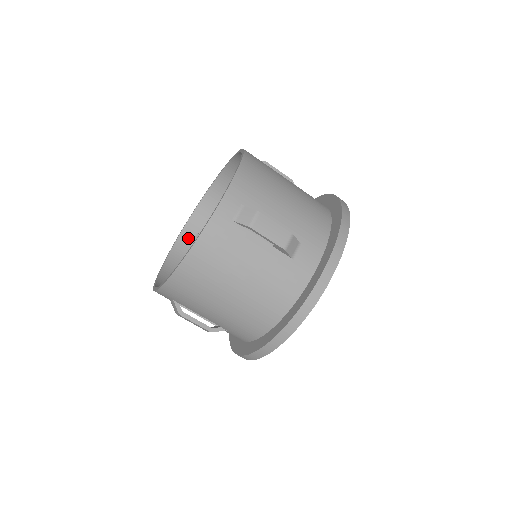
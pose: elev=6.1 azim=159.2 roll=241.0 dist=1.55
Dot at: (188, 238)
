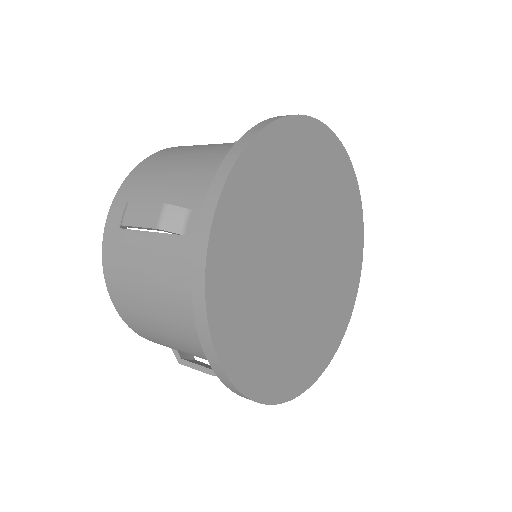
Dot at: occluded
